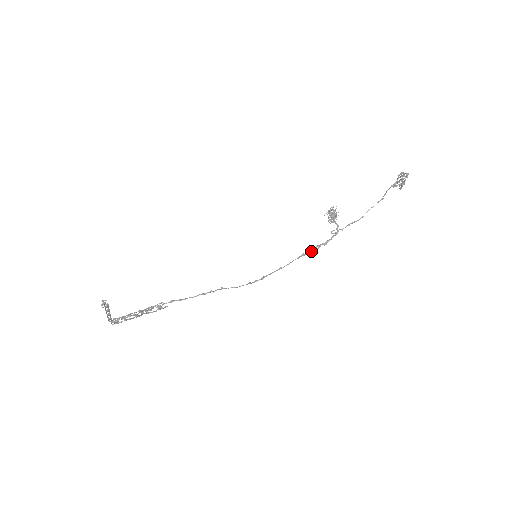
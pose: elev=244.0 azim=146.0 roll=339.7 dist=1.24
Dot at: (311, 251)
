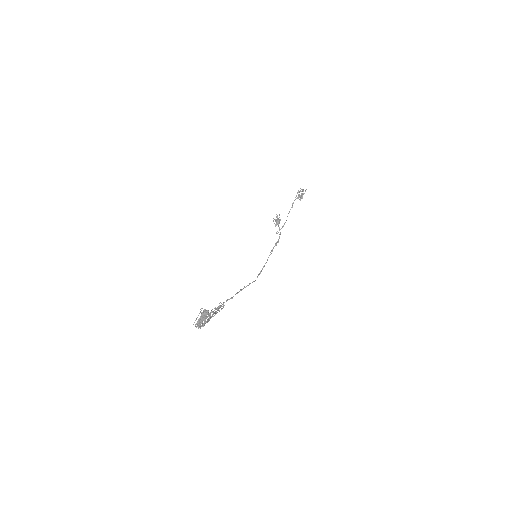
Dot at: occluded
